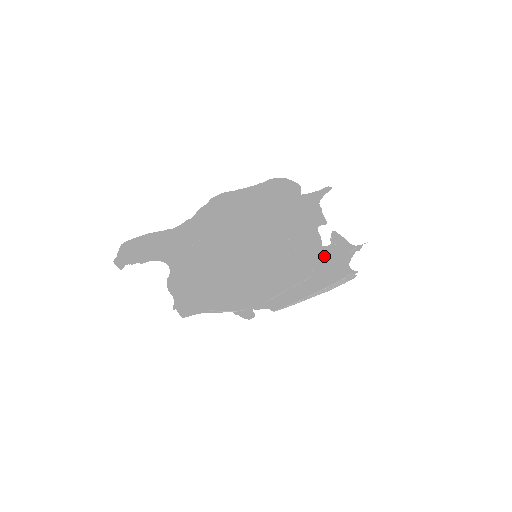
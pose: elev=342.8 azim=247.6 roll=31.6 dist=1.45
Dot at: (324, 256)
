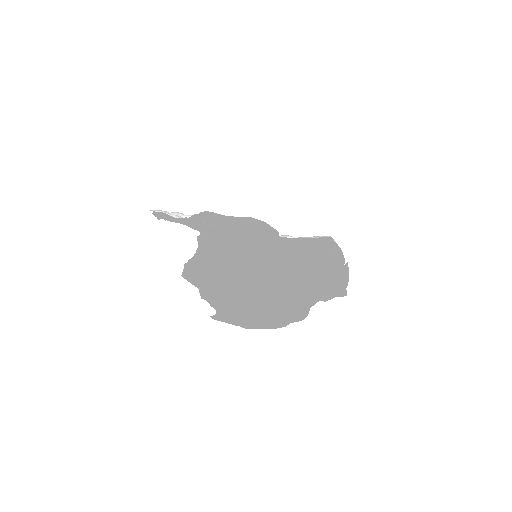
Dot at: (318, 282)
